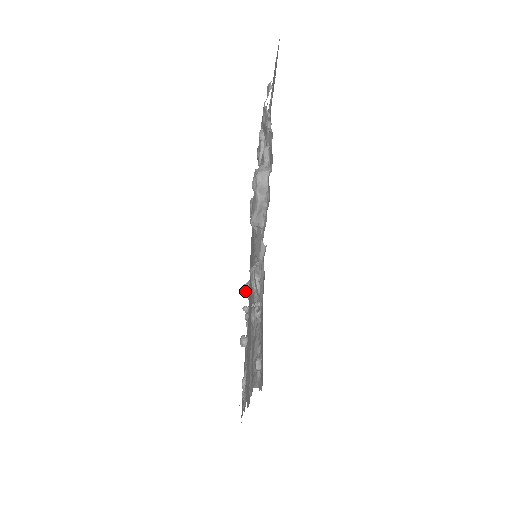
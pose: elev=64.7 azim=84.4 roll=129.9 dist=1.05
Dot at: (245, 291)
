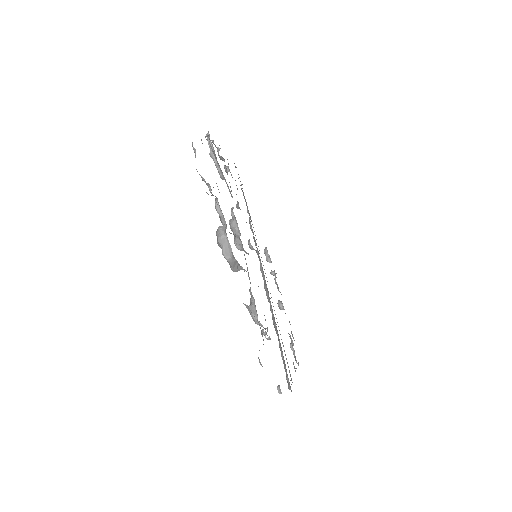
Dot at: (266, 257)
